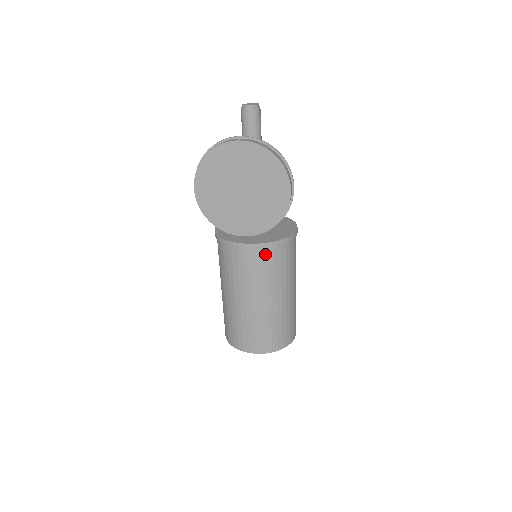
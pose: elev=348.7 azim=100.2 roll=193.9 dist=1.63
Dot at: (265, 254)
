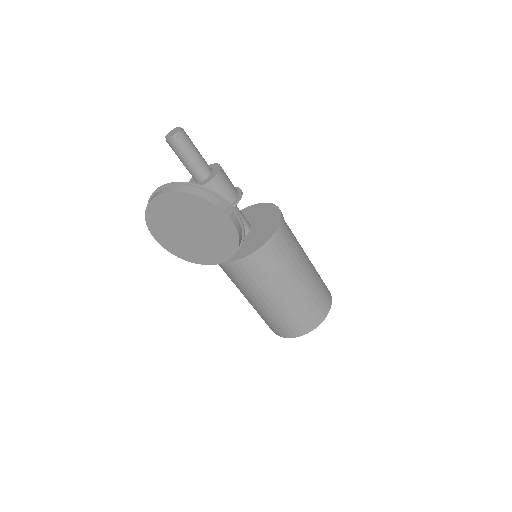
Dot at: (252, 264)
